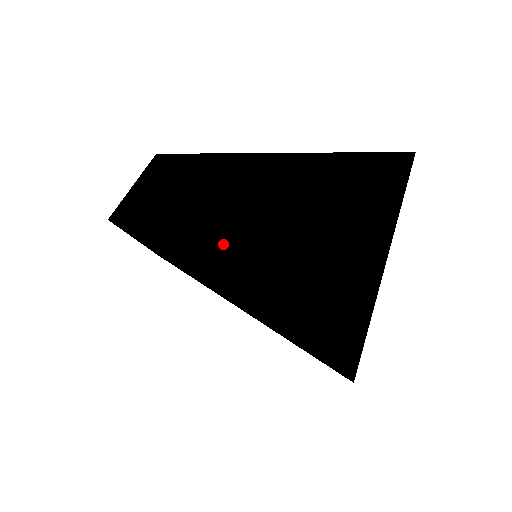
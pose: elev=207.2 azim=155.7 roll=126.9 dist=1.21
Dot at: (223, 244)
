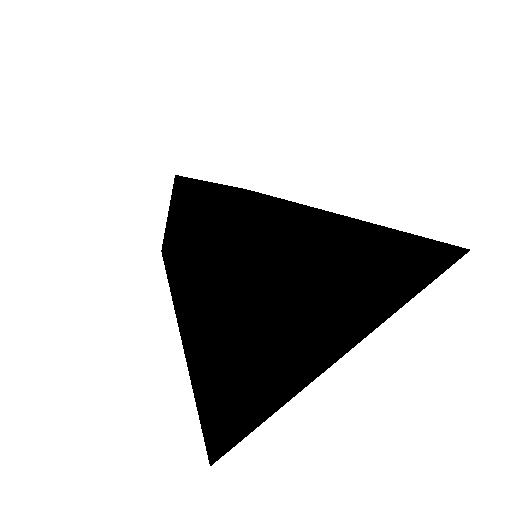
Dot at: (253, 198)
